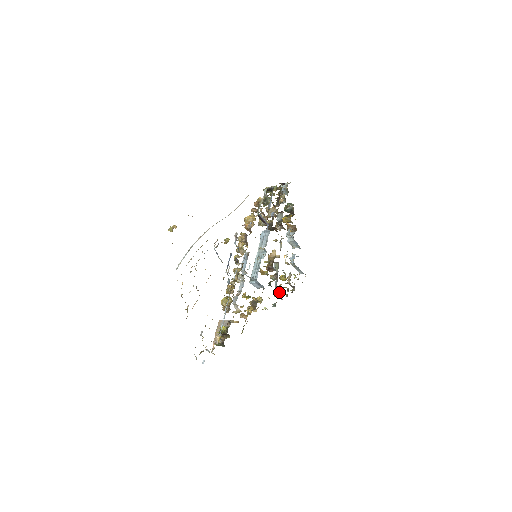
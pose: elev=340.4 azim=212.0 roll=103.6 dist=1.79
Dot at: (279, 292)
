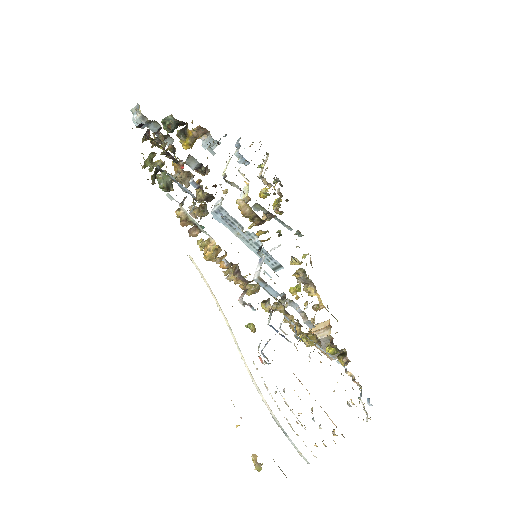
Dot at: occluded
